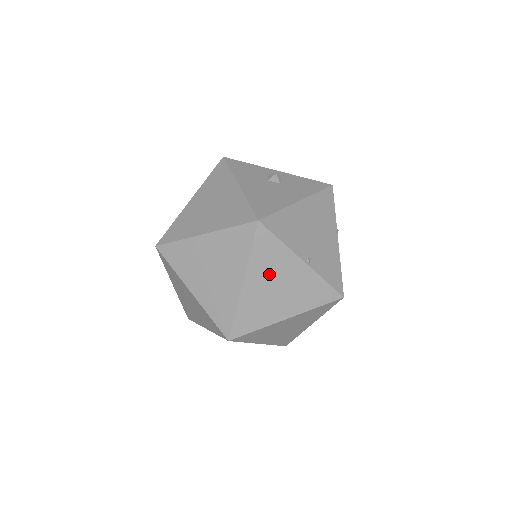
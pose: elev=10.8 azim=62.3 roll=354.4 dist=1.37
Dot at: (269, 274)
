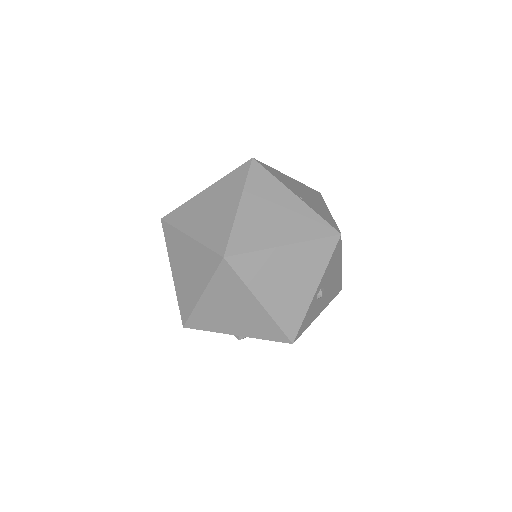
Dot at: (264, 201)
